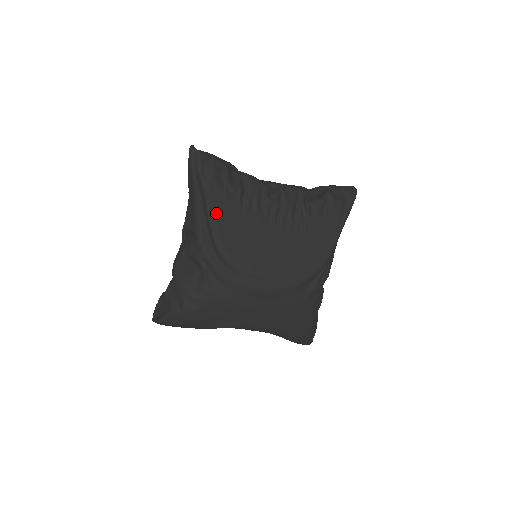
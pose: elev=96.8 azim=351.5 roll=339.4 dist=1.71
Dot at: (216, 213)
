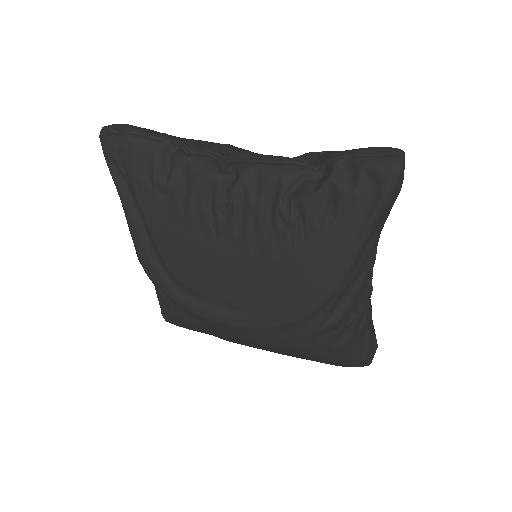
Dot at: (150, 226)
